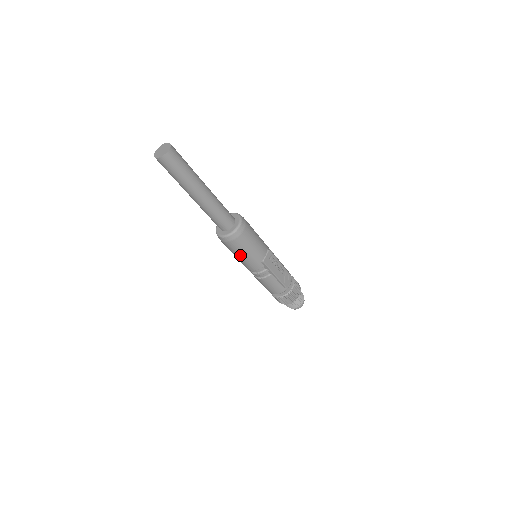
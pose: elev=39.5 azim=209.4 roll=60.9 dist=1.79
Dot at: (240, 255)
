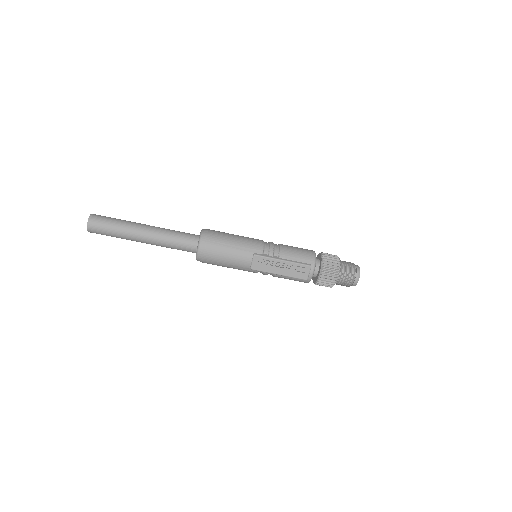
Dot at: (227, 267)
